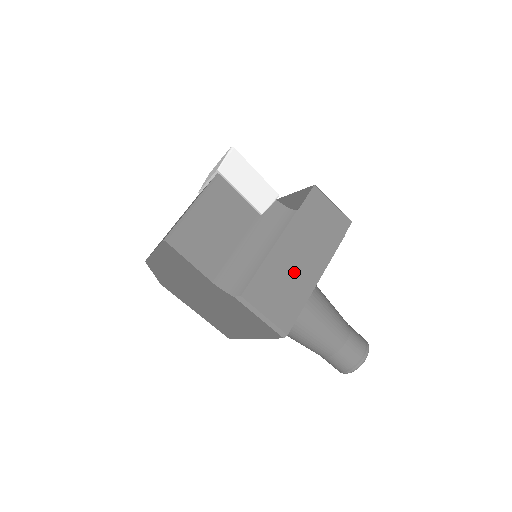
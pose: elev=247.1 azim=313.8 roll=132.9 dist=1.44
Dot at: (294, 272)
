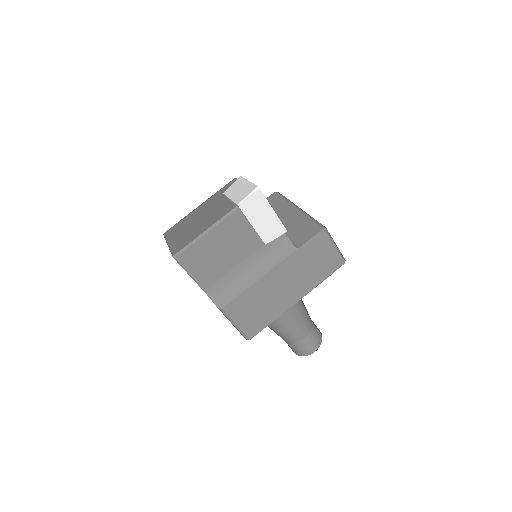
Dot at: (274, 297)
